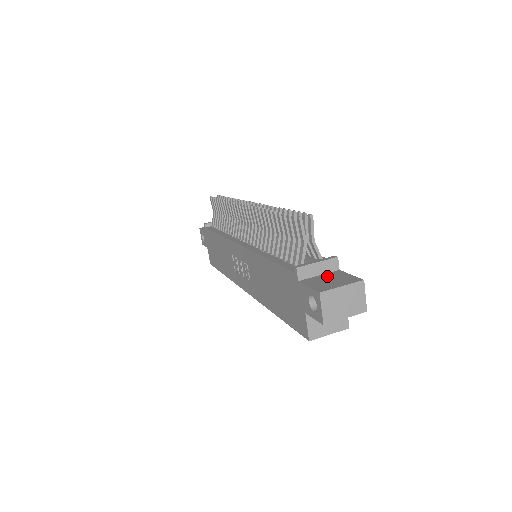
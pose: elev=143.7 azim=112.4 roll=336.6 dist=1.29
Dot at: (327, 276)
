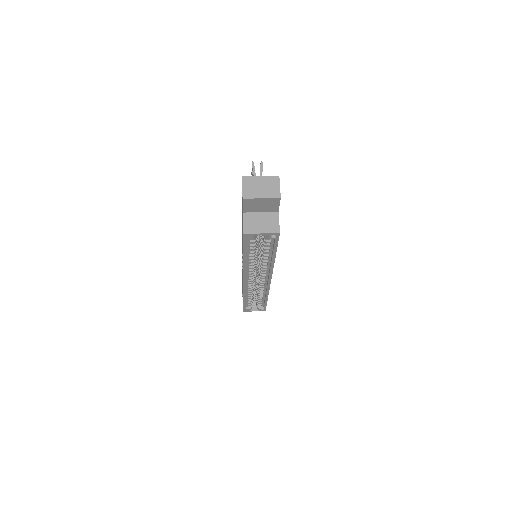
Dot at: occluded
